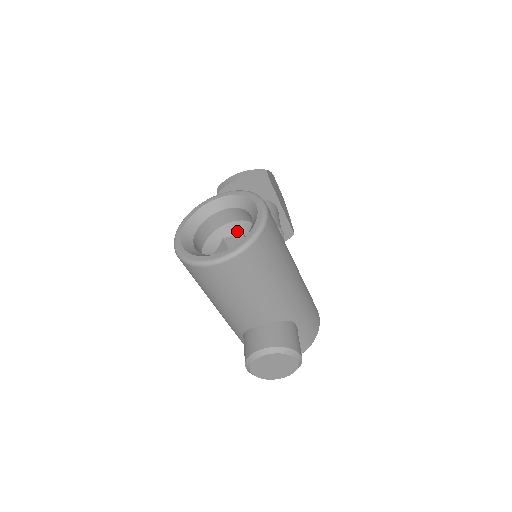
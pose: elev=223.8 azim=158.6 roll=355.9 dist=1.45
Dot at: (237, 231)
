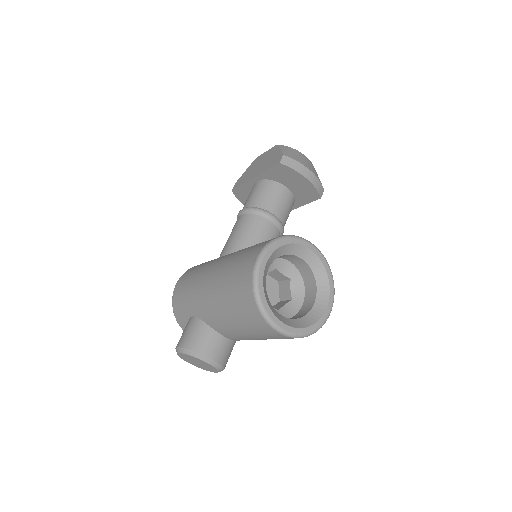
Dot at: (289, 275)
